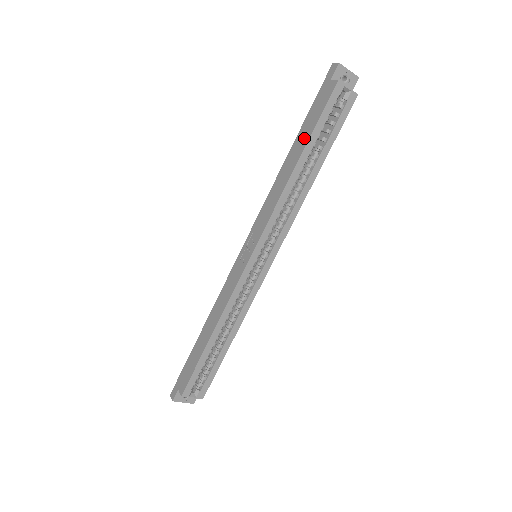
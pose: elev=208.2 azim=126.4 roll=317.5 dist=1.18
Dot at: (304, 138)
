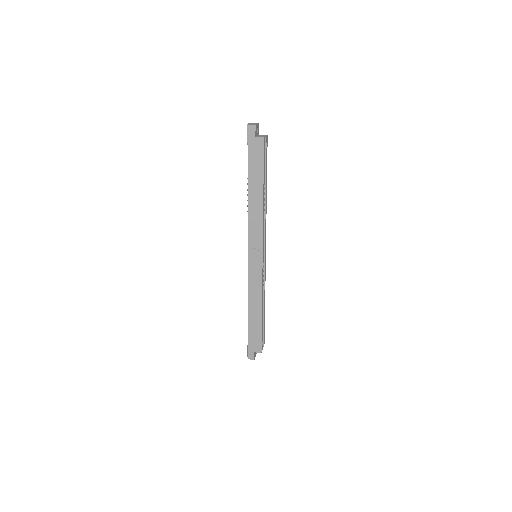
Dot at: (258, 179)
